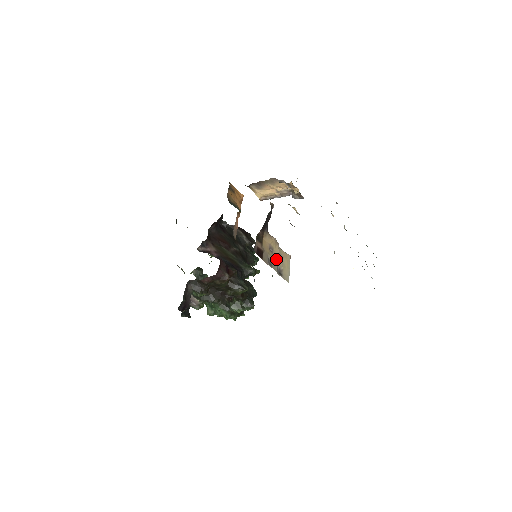
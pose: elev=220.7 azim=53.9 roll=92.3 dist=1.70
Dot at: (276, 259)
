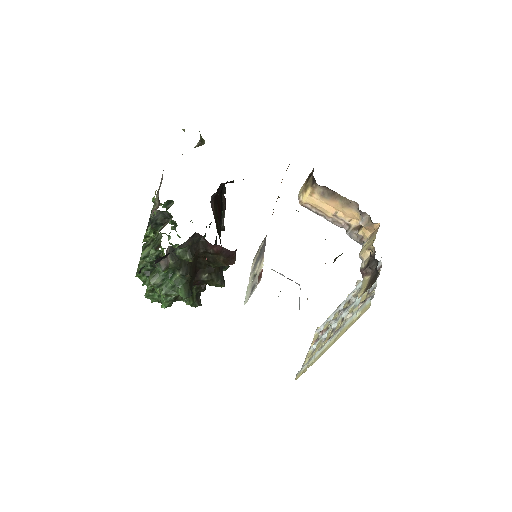
Dot at: occluded
